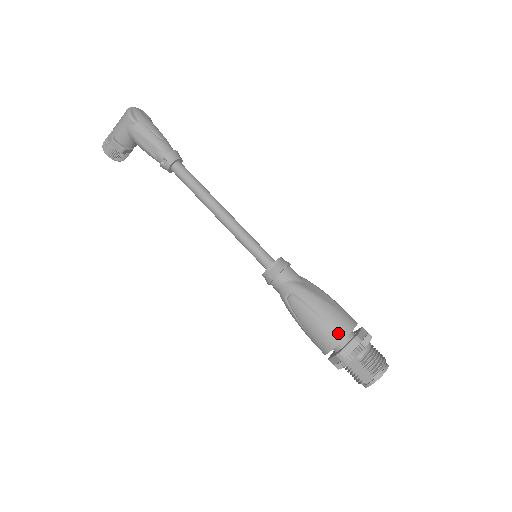
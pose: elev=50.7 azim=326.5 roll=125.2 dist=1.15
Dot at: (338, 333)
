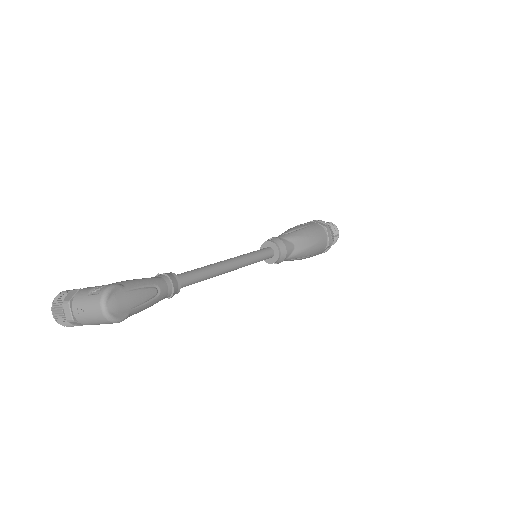
Dot at: (320, 252)
